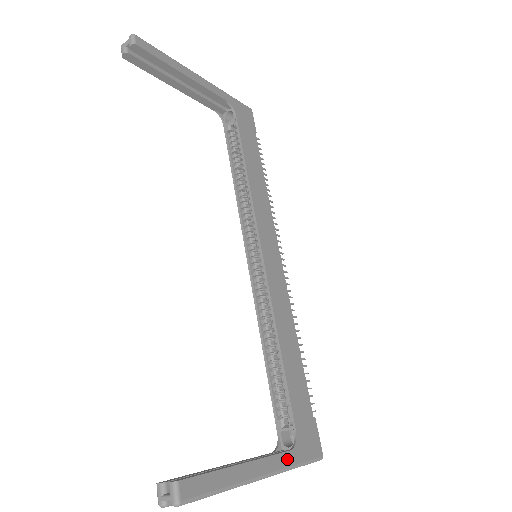
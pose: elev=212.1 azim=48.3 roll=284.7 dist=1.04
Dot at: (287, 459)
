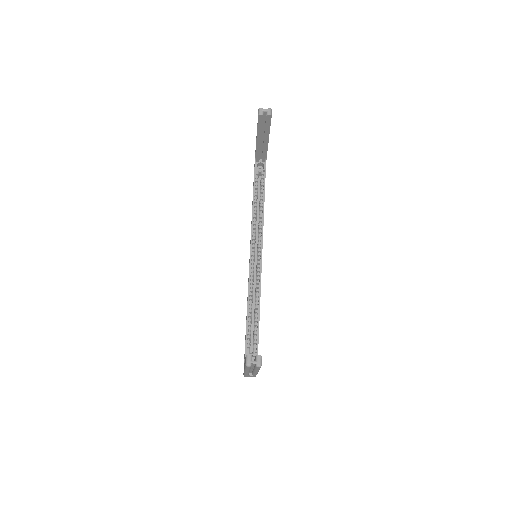
Dot at: occluded
